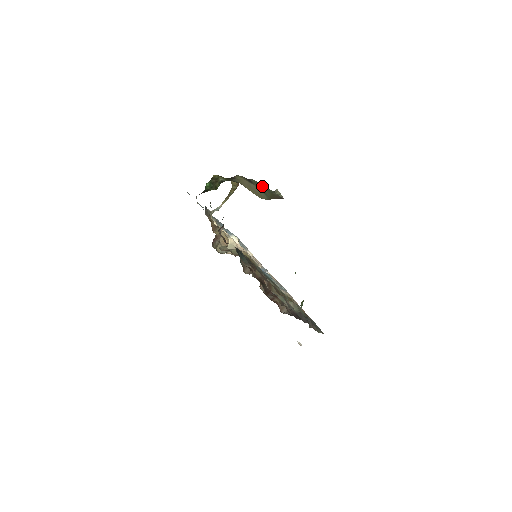
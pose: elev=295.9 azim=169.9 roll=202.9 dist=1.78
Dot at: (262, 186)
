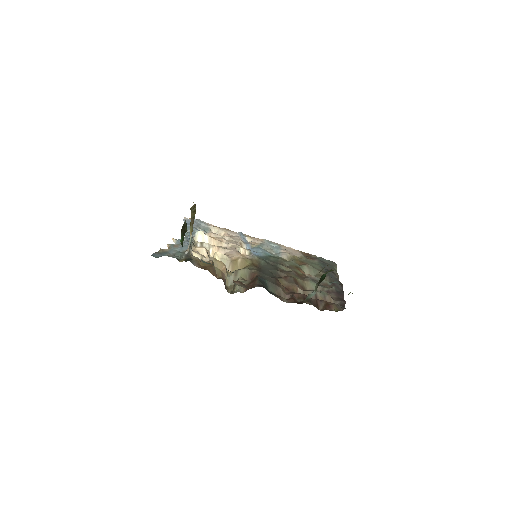
Dot at: occluded
